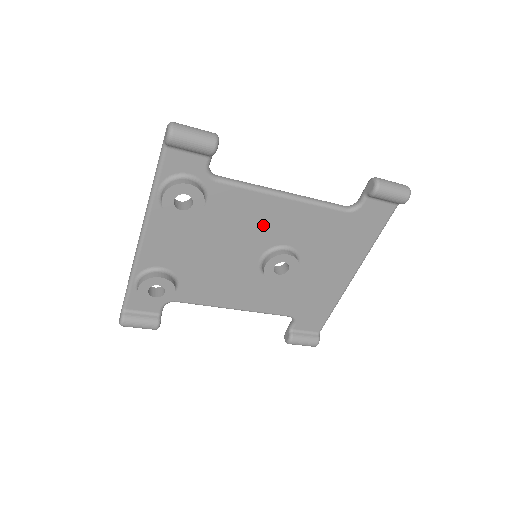
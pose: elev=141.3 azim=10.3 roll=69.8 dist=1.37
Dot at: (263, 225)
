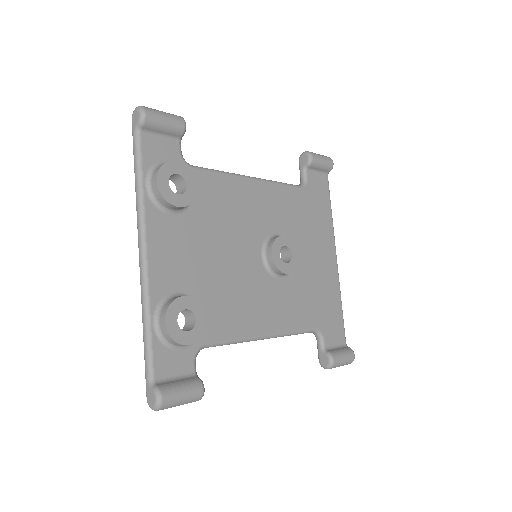
Dot at: (248, 213)
